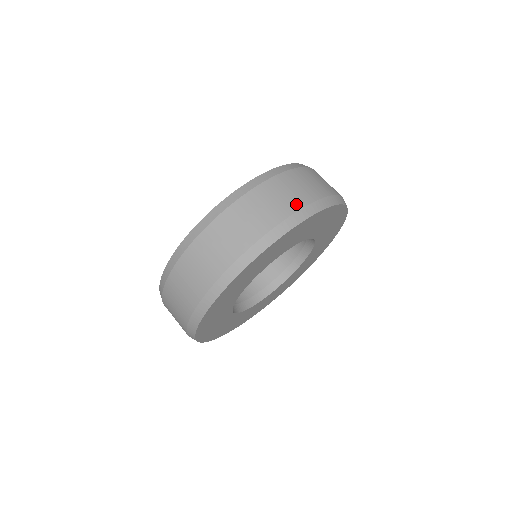
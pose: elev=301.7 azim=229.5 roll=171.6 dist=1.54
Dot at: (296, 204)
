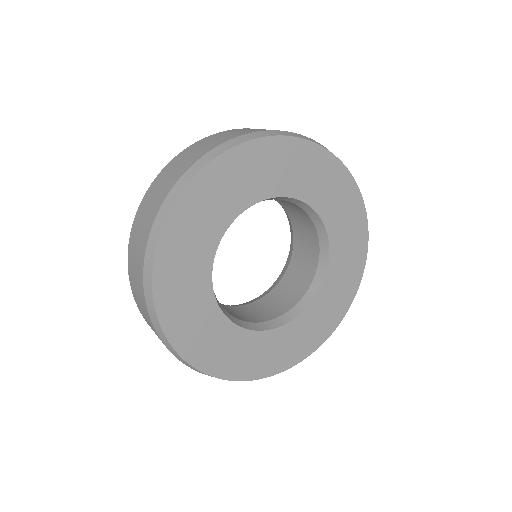
Dot at: (237, 135)
